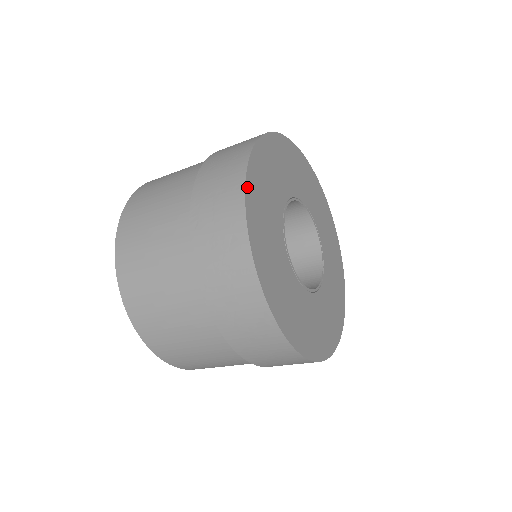
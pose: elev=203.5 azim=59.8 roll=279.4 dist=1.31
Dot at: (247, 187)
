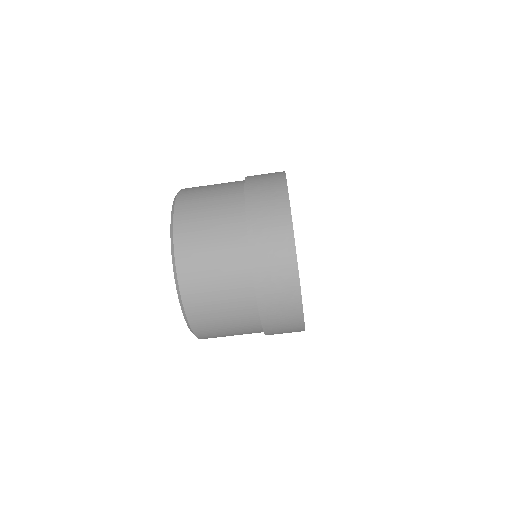
Dot at: occluded
